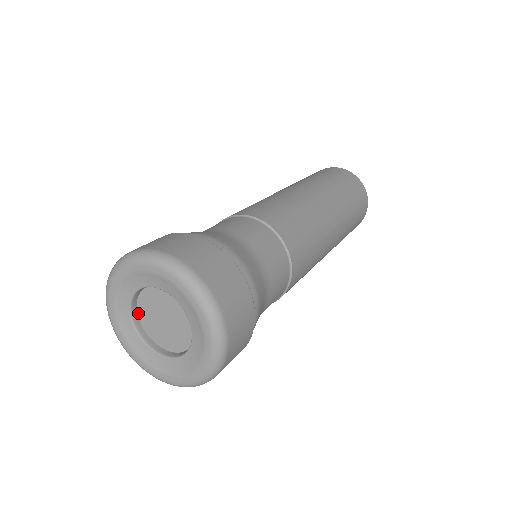
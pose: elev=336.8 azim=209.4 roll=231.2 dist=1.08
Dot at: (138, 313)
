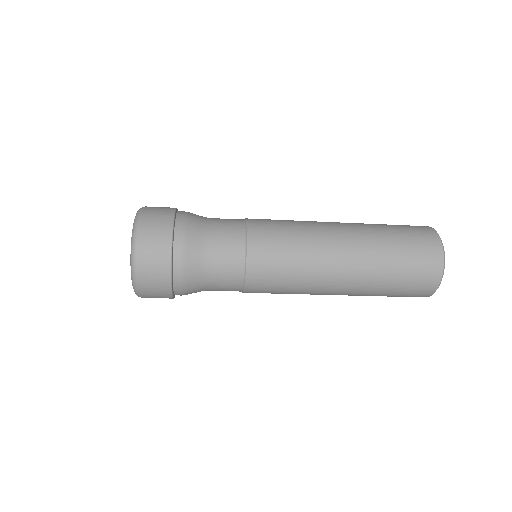
Dot at: occluded
